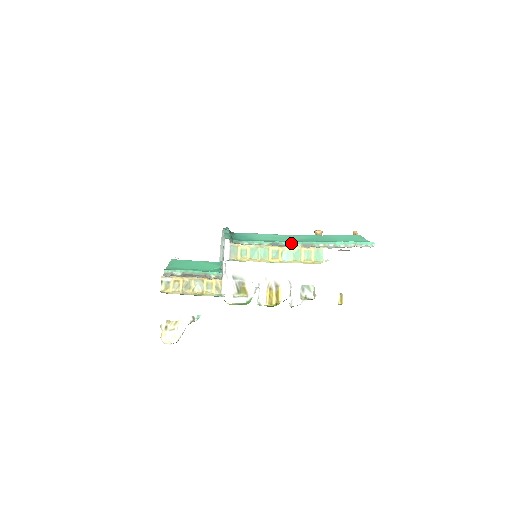
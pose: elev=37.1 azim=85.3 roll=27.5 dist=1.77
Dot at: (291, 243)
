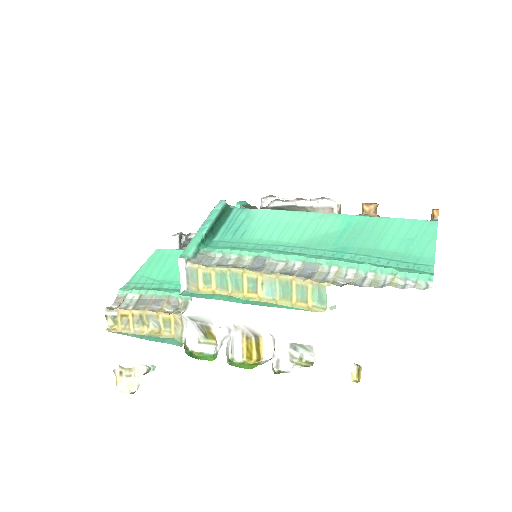
Dot at: (287, 258)
